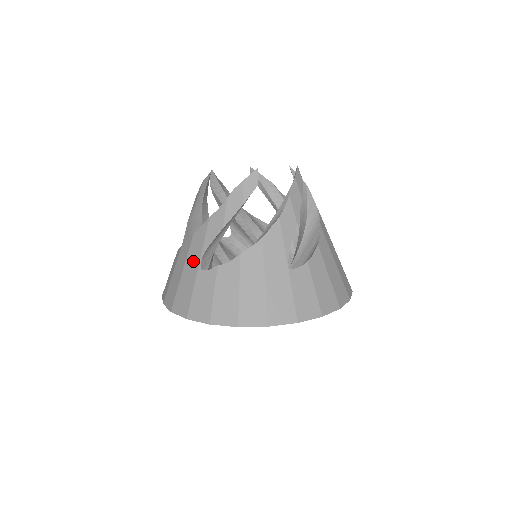
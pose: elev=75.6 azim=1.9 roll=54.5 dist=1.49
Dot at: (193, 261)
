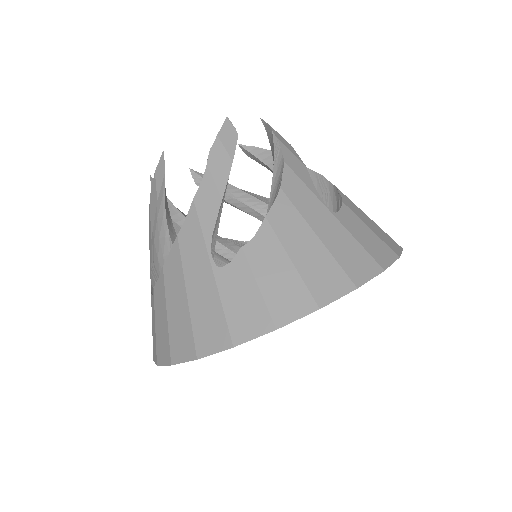
Dot at: (198, 267)
